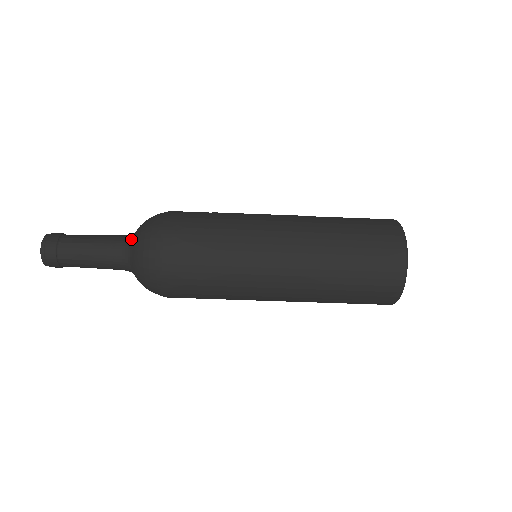
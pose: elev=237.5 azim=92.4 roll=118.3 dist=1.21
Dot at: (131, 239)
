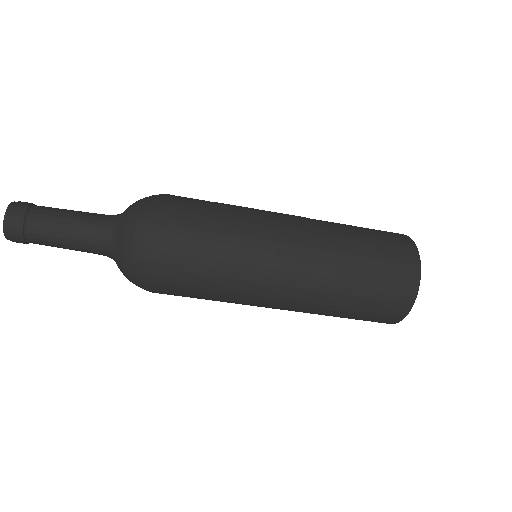
Dot at: (120, 215)
